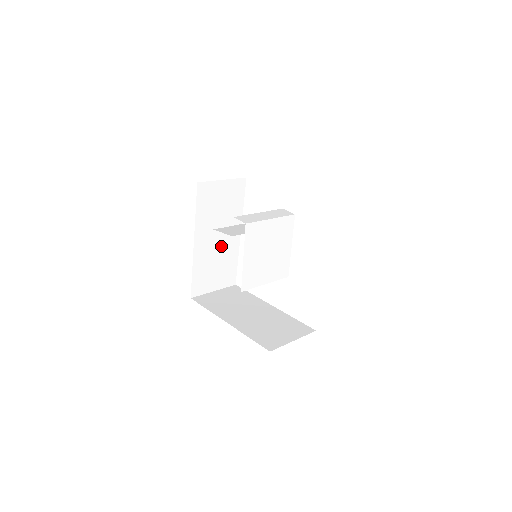
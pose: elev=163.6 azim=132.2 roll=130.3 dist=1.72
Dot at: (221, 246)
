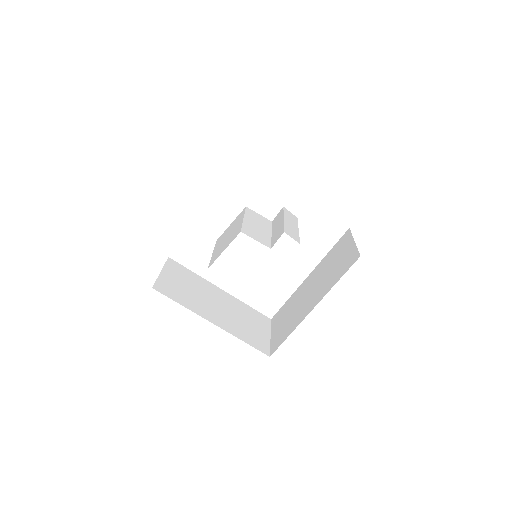
Dot at: occluded
